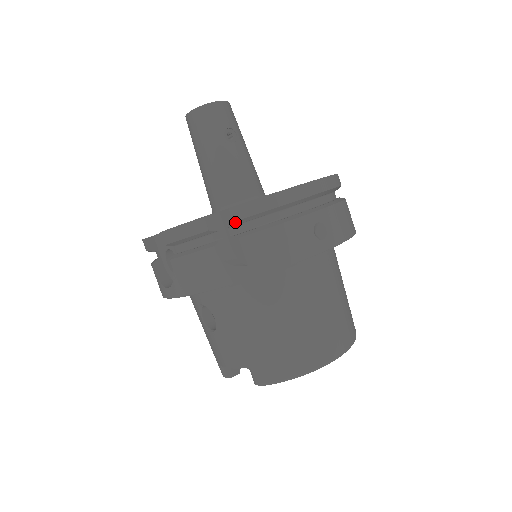
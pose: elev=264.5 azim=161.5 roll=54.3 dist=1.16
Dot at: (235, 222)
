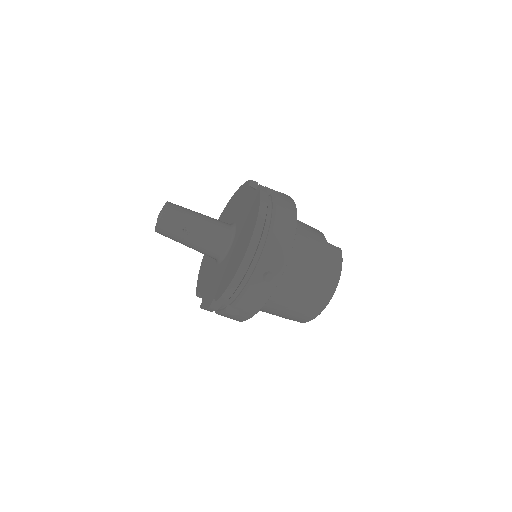
Dot at: occluded
